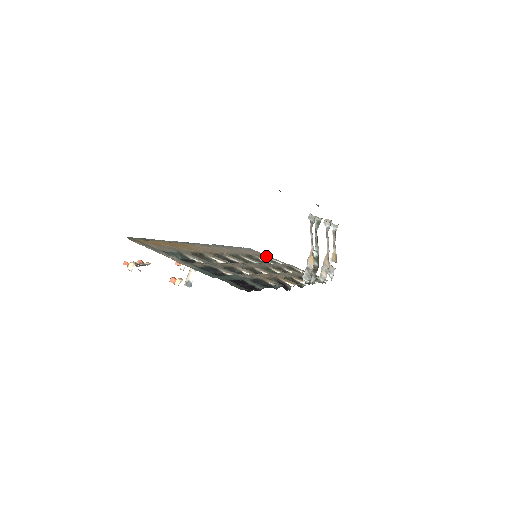
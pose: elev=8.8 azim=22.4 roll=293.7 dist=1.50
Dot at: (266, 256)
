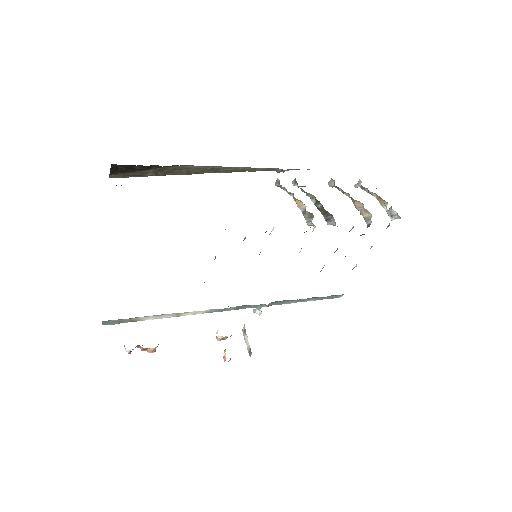
Dot at: occluded
